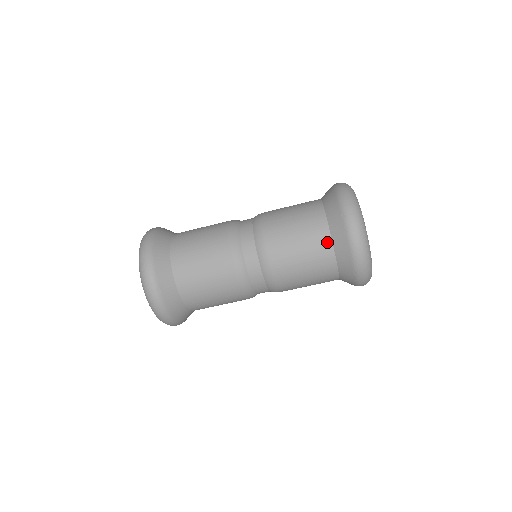
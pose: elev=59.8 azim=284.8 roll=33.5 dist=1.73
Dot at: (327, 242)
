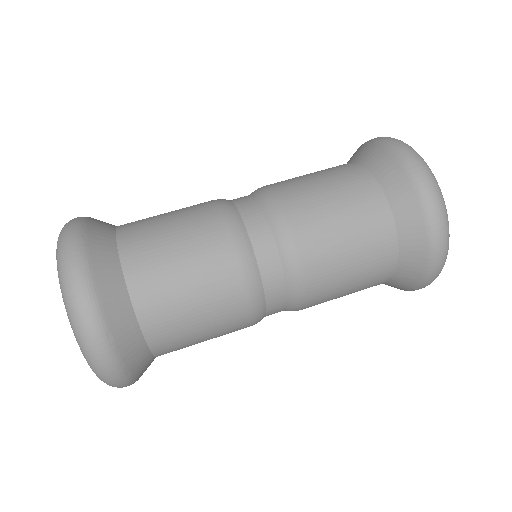
Dot at: (357, 168)
